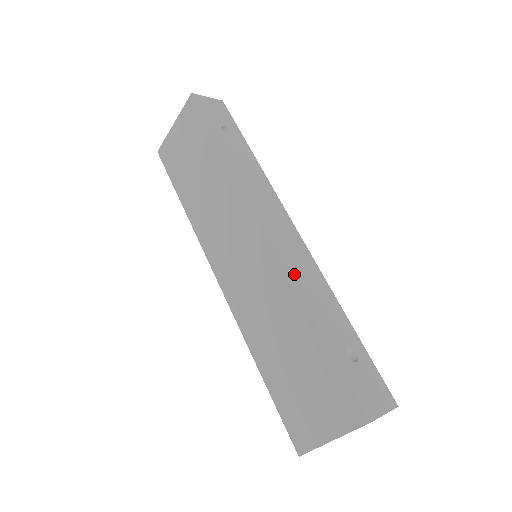
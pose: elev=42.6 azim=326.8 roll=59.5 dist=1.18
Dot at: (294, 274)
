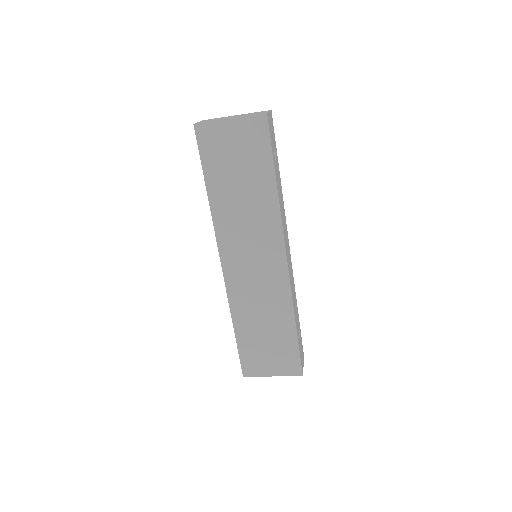
Dot at: (292, 291)
